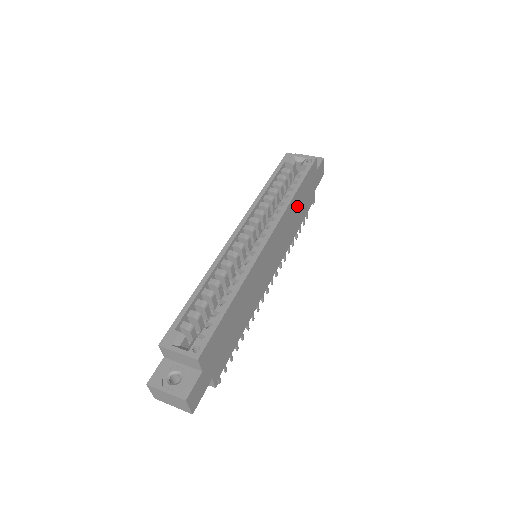
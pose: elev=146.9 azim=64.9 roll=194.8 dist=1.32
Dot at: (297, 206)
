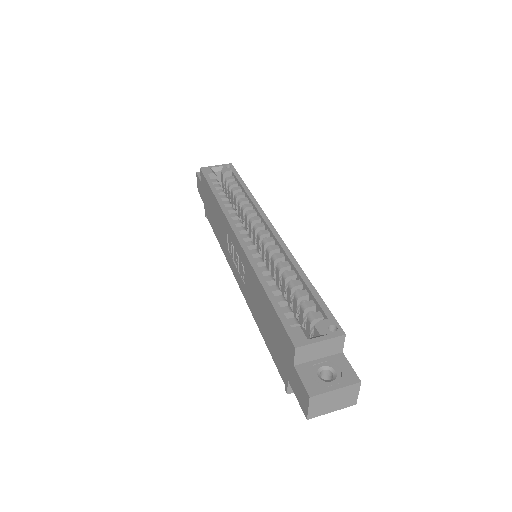
Dot at: occluded
